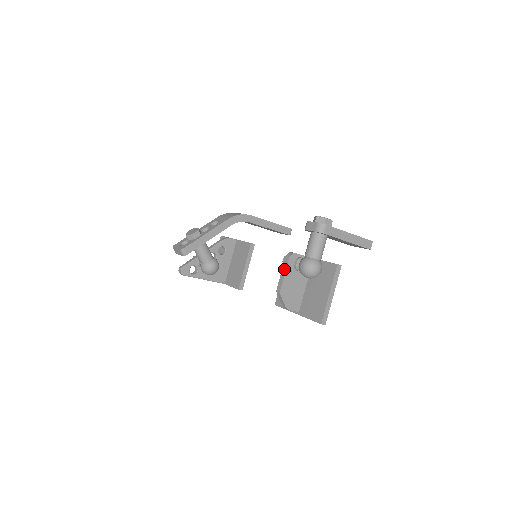
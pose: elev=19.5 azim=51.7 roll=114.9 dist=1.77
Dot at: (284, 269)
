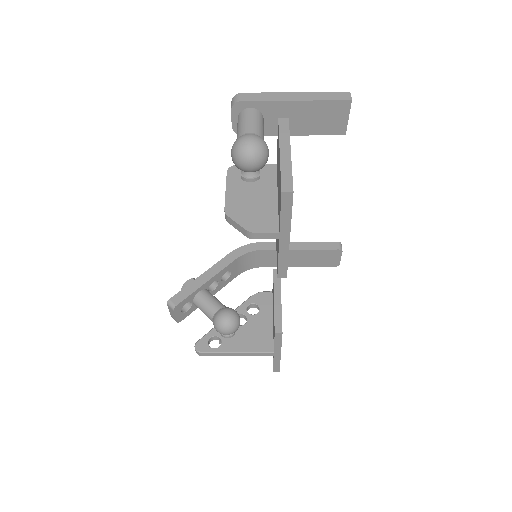
Dot at: occluded
